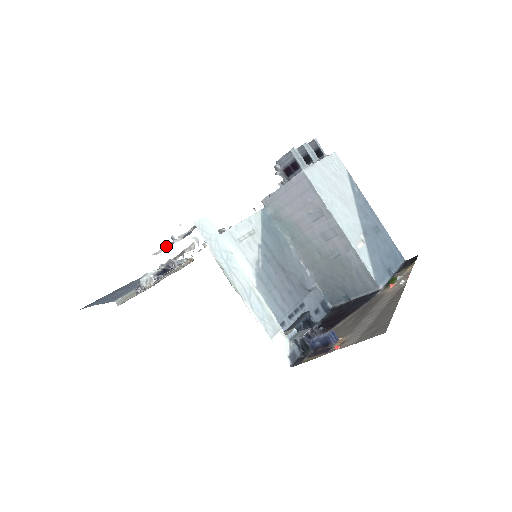
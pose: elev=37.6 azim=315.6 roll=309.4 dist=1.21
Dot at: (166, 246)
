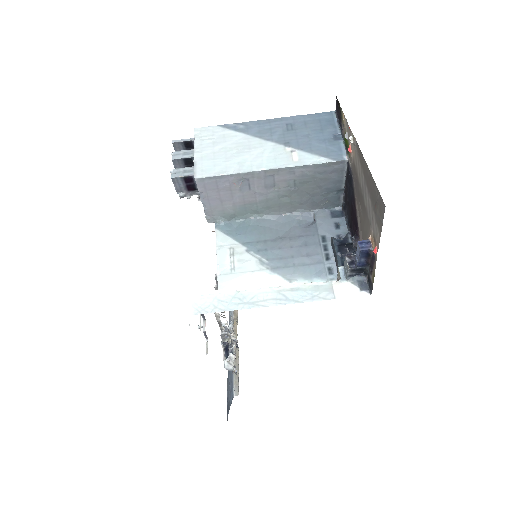
Dot at: occluded
